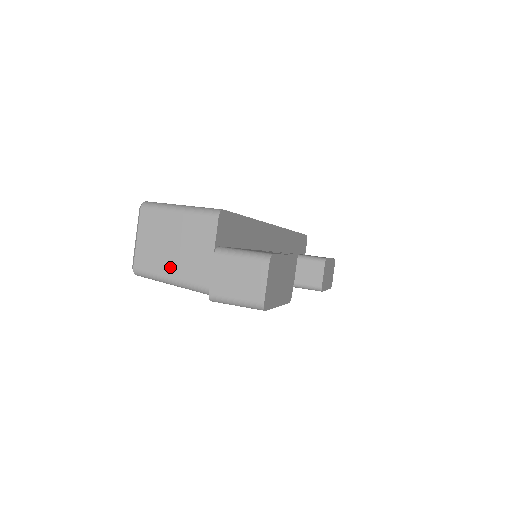
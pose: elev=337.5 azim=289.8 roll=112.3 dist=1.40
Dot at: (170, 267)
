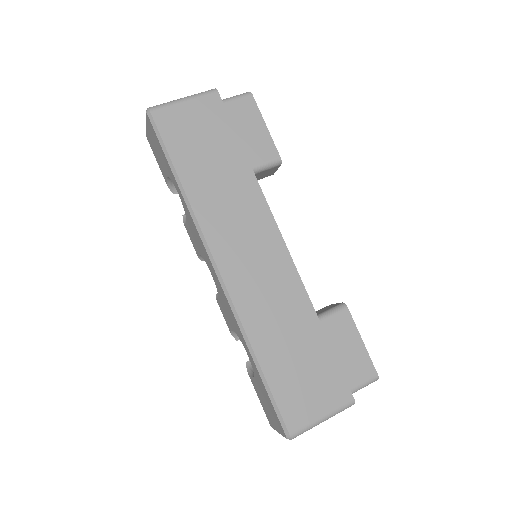
Dot at: occluded
